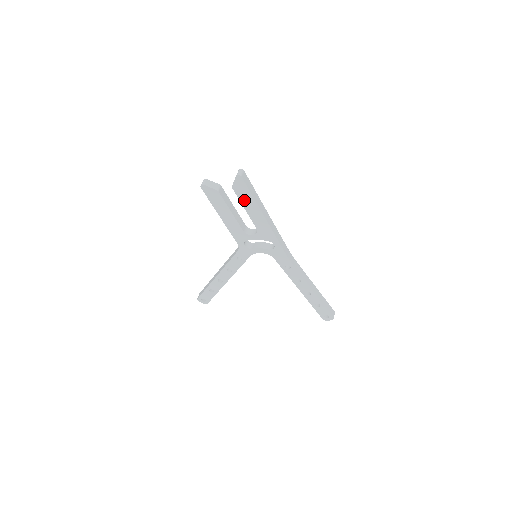
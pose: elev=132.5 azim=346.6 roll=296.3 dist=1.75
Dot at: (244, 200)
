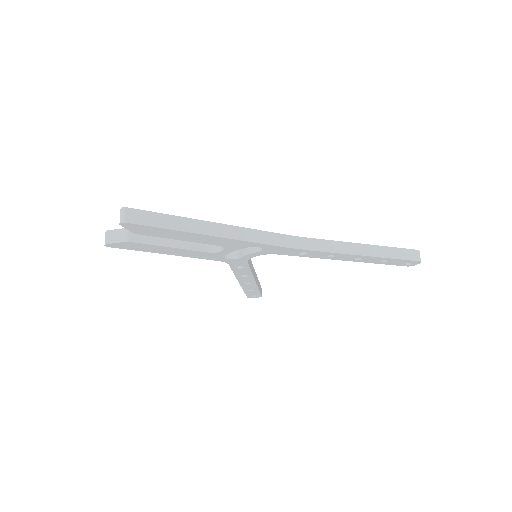
Dot at: (165, 235)
